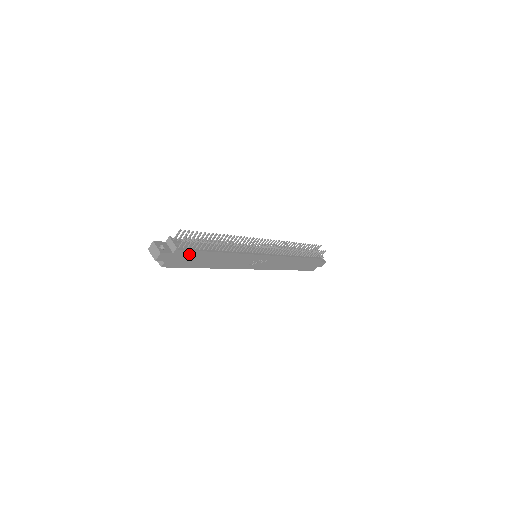
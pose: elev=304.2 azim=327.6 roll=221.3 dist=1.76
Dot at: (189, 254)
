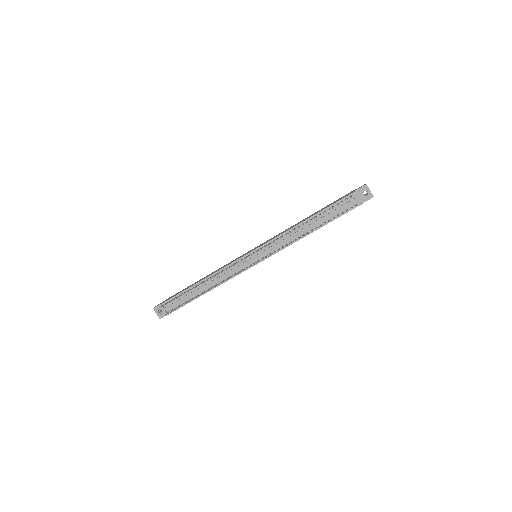
Dot at: (182, 306)
